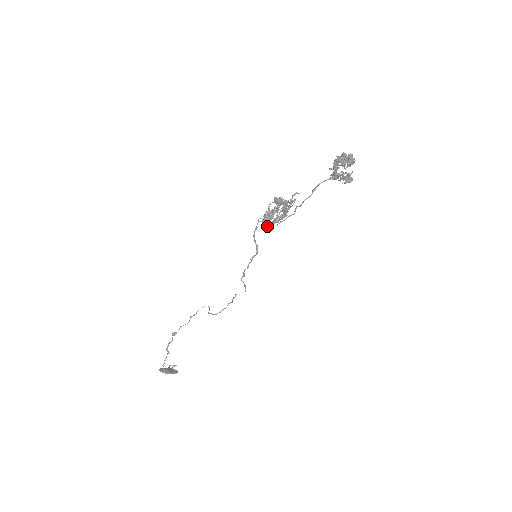
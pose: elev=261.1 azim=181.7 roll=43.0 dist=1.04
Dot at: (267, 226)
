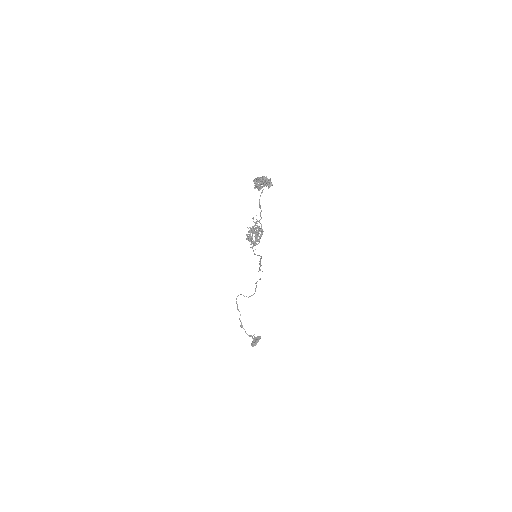
Dot at: (257, 244)
